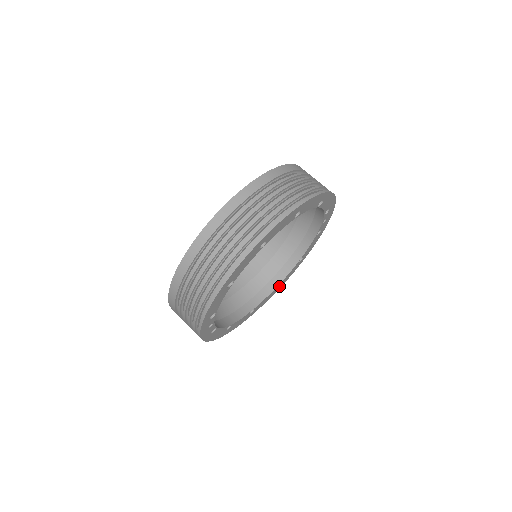
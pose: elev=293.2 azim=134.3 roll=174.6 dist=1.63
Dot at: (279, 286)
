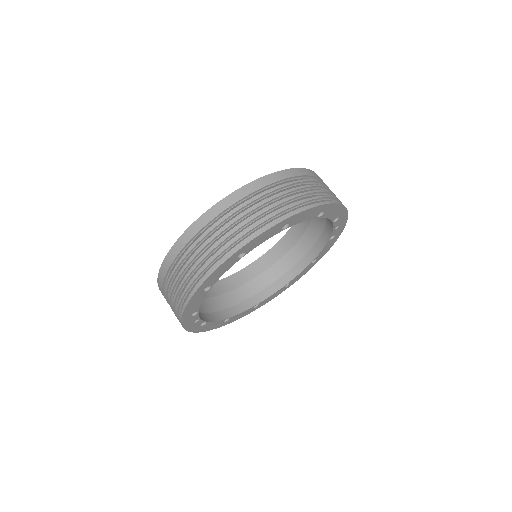
Dot at: (290, 284)
